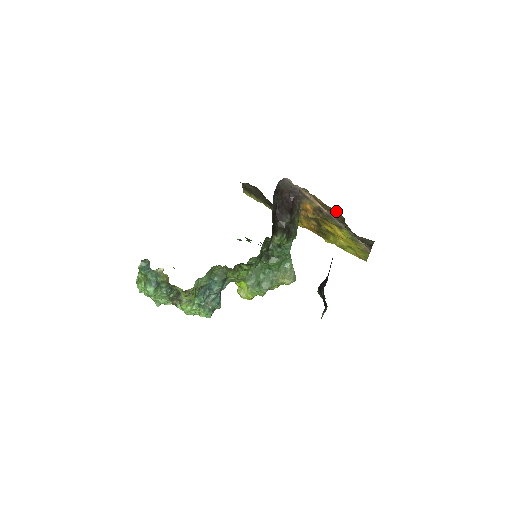
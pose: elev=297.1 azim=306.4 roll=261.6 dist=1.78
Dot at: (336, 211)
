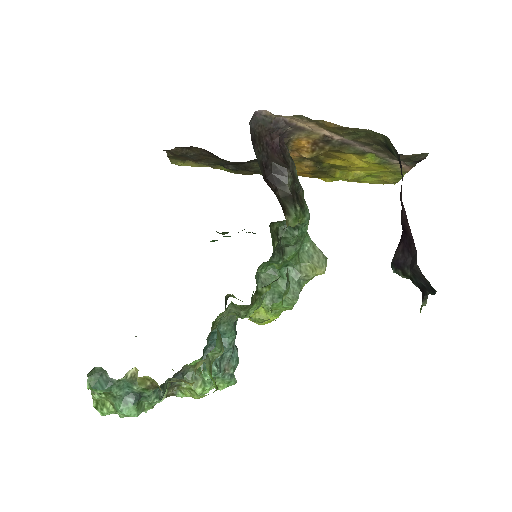
Dot at: (366, 131)
